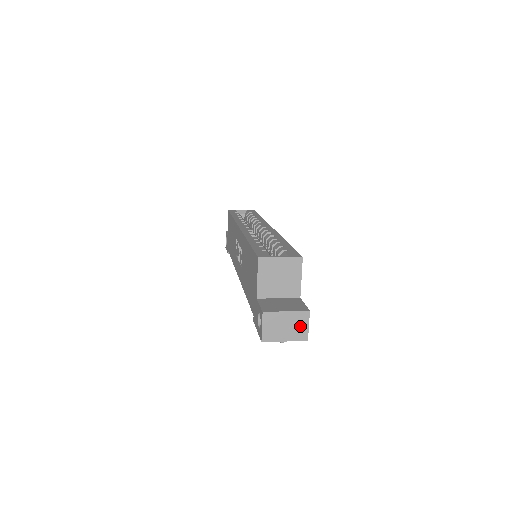
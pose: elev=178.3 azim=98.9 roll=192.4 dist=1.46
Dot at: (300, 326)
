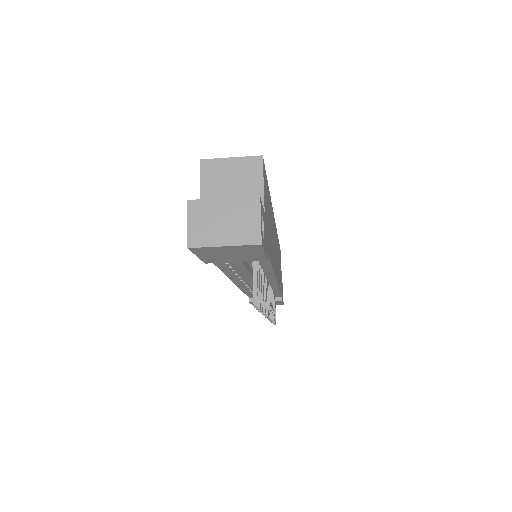
Dot at: (247, 221)
